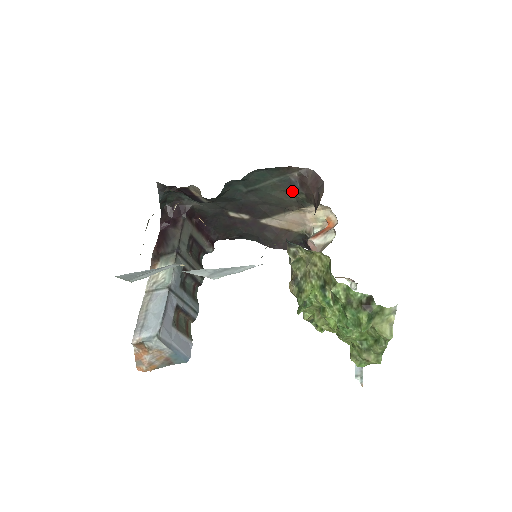
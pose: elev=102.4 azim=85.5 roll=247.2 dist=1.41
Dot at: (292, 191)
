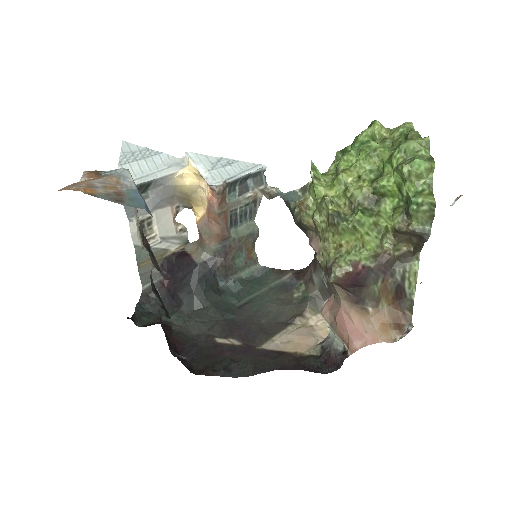
Dot at: (290, 294)
